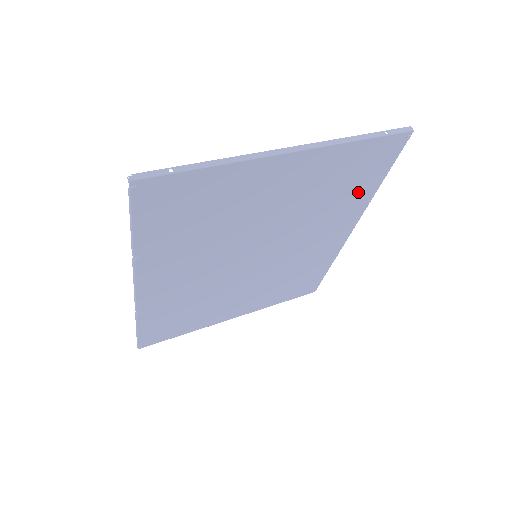
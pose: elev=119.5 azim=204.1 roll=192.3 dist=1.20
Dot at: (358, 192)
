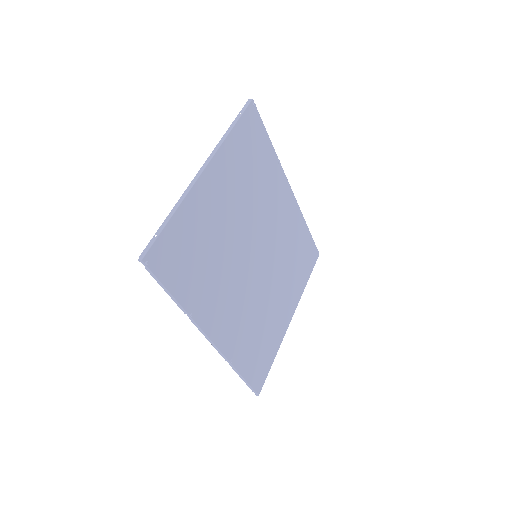
Dot at: (266, 161)
